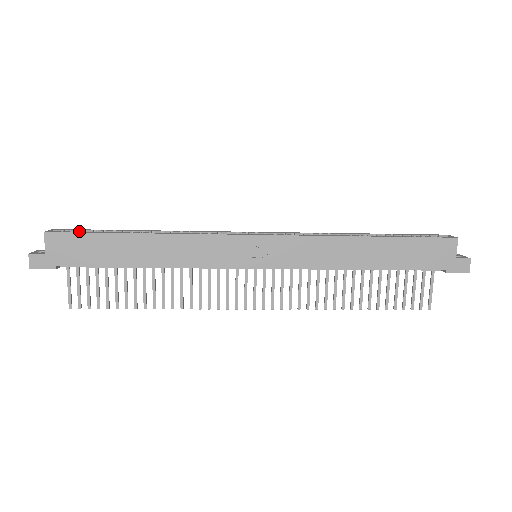
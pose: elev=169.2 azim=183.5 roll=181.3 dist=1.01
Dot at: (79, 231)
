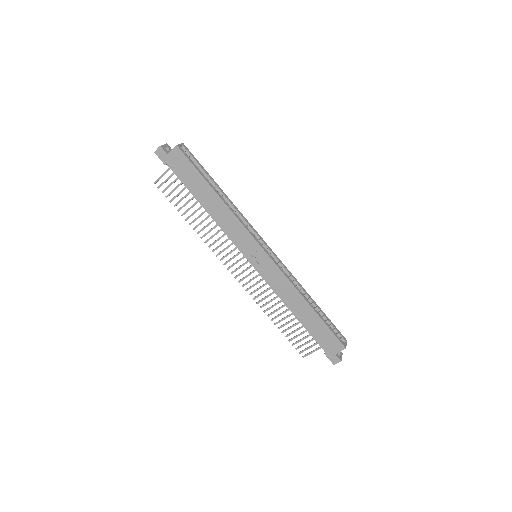
Dot at: (193, 158)
